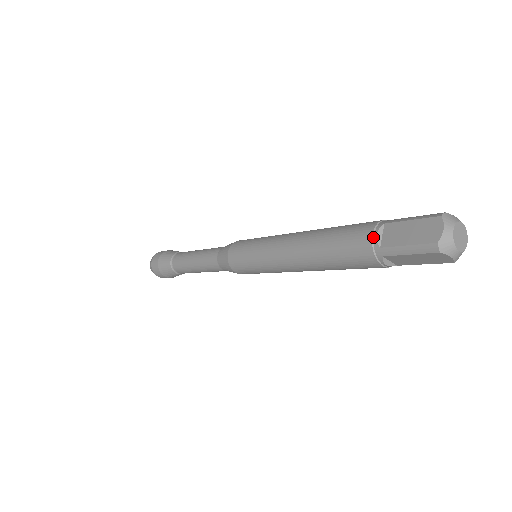
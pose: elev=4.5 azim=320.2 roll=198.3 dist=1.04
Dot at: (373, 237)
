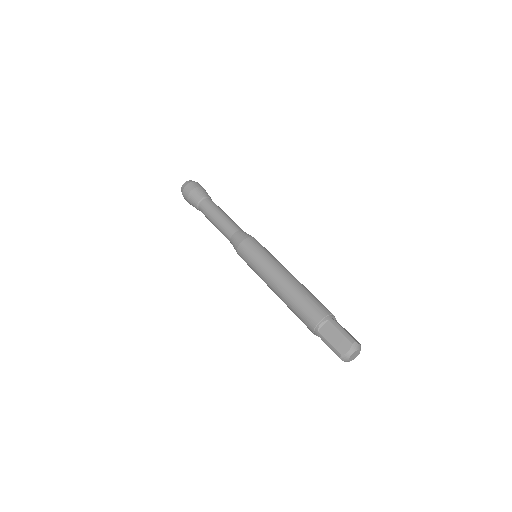
Dot at: (318, 323)
